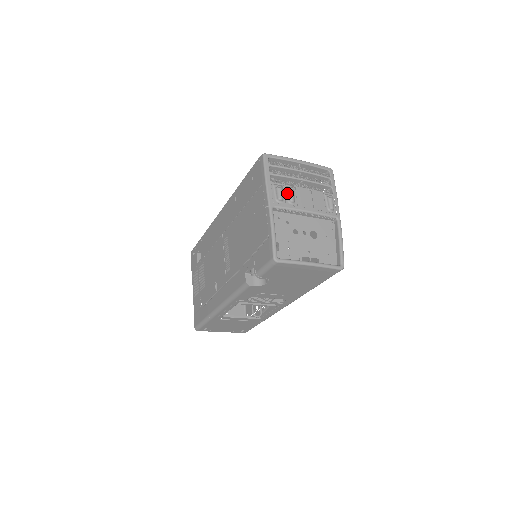
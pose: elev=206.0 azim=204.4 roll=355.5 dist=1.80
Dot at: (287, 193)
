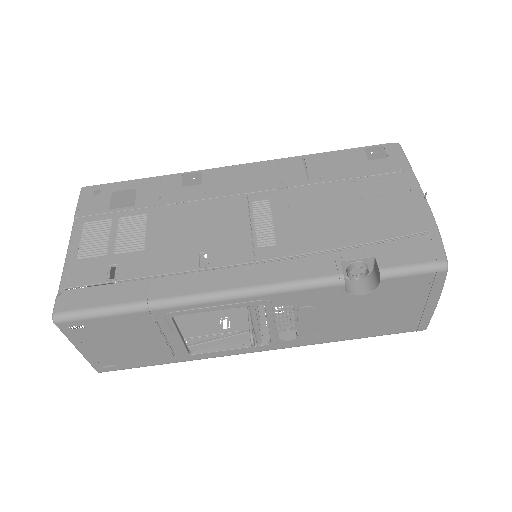
Dot at: occluded
